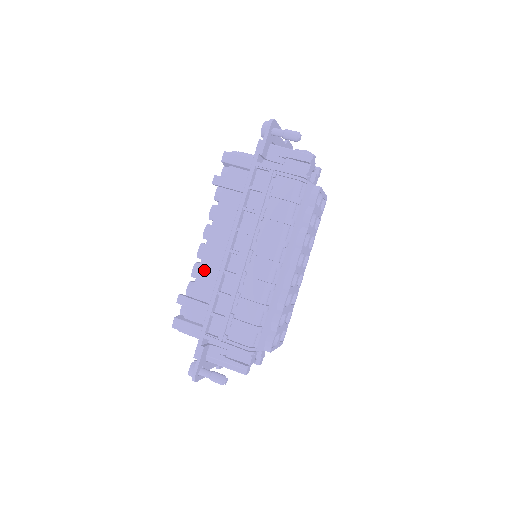
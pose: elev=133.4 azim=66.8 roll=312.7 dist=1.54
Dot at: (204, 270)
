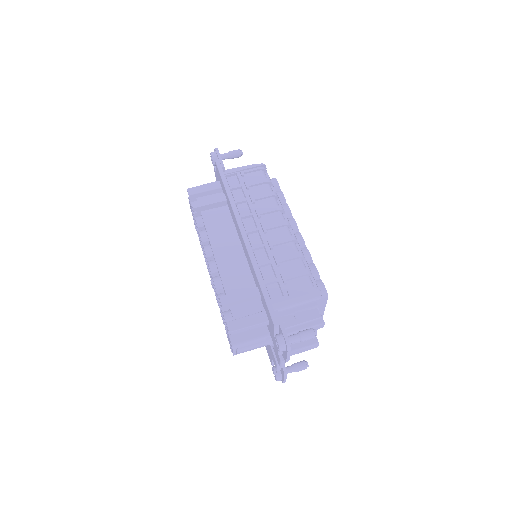
Dot at: (226, 274)
